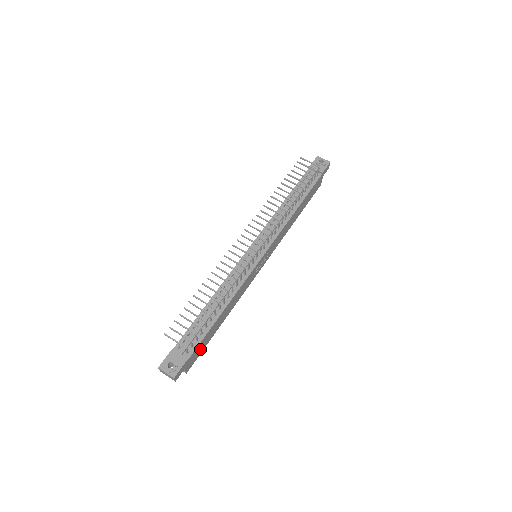
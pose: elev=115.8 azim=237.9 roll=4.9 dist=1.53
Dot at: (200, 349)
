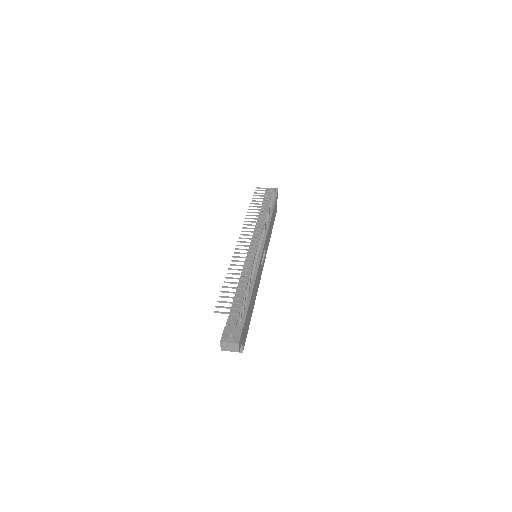
Dot at: (246, 327)
